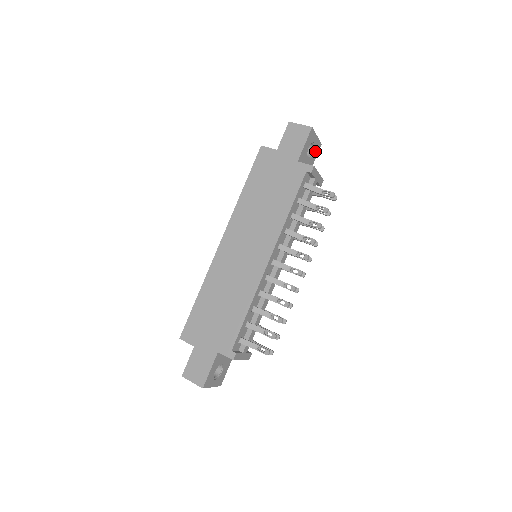
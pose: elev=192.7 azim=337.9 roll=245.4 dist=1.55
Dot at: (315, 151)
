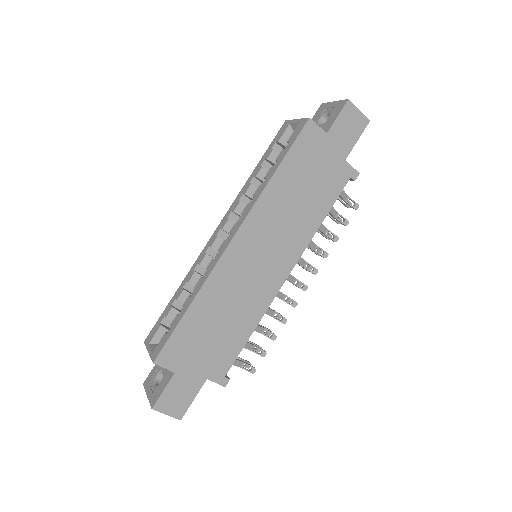
Dot at: occluded
